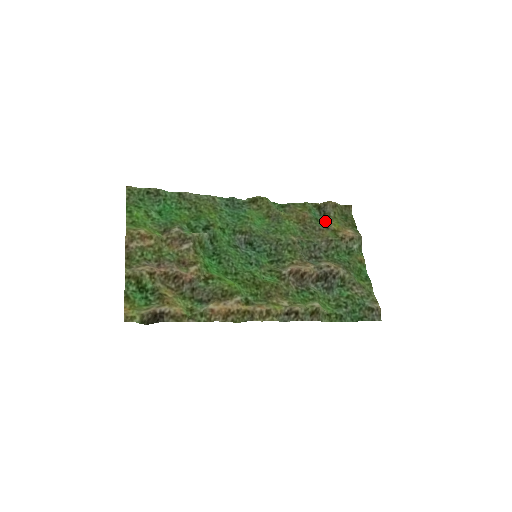
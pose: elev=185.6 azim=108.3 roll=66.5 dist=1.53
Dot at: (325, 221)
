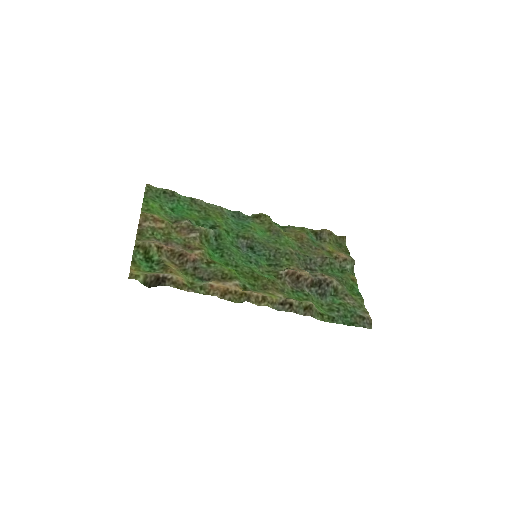
Dot at: (321, 244)
